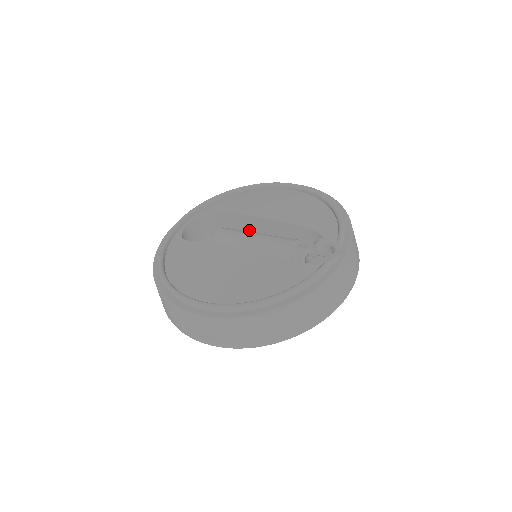
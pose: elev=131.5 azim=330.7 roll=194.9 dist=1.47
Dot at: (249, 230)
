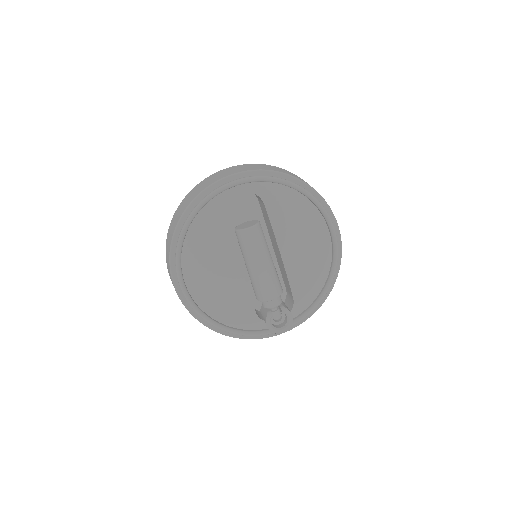
Dot at: (272, 237)
